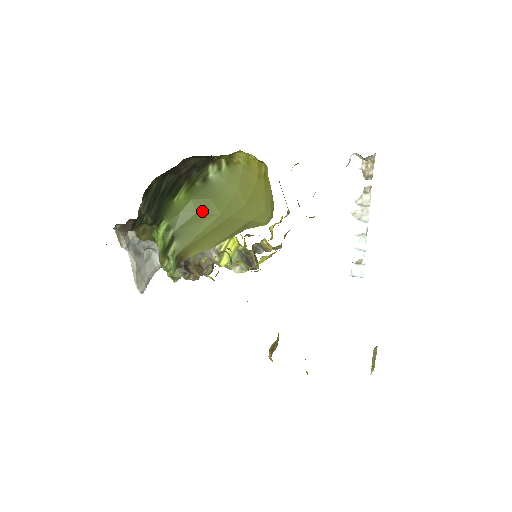
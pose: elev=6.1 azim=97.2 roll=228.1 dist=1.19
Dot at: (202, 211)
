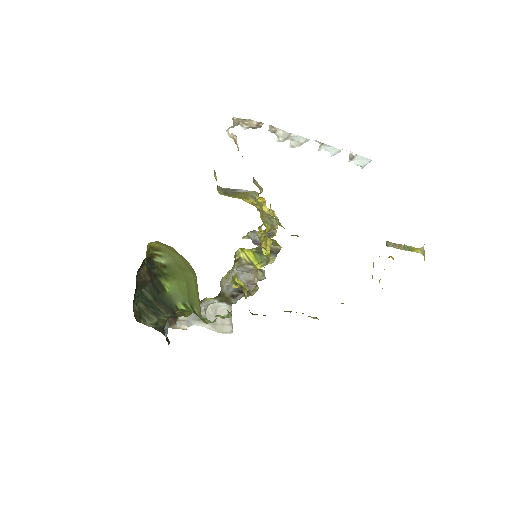
Dot at: (186, 280)
